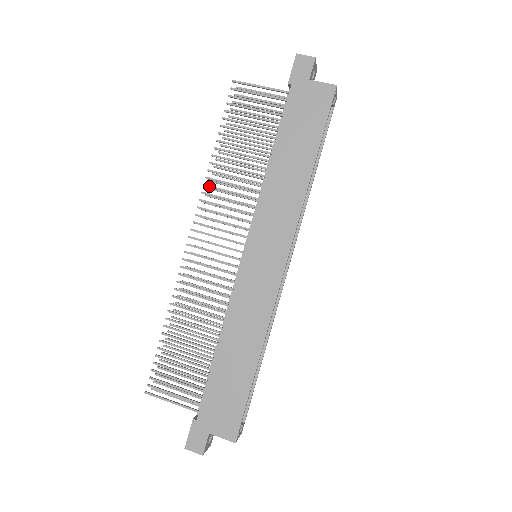
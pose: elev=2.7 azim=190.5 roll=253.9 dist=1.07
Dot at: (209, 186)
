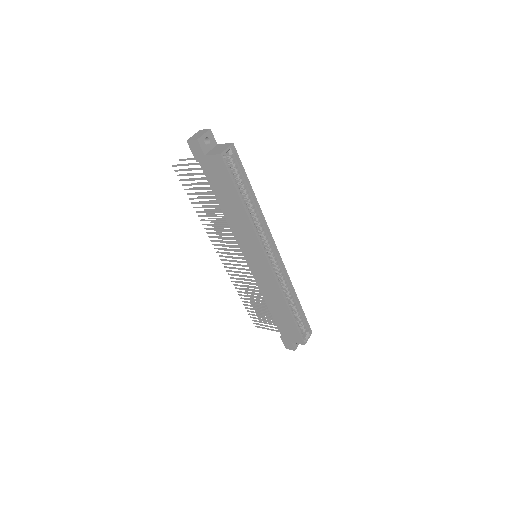
Dot at: (207, 229)
